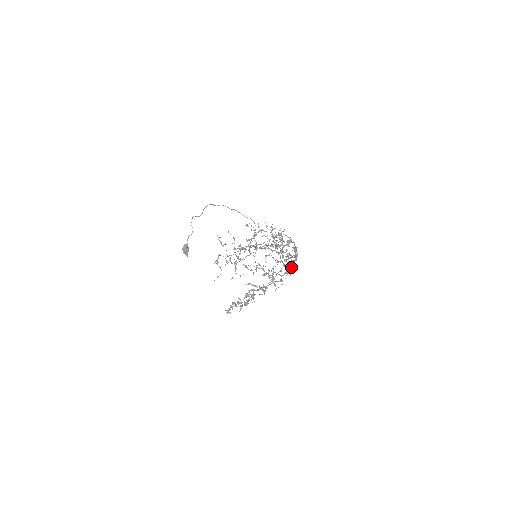
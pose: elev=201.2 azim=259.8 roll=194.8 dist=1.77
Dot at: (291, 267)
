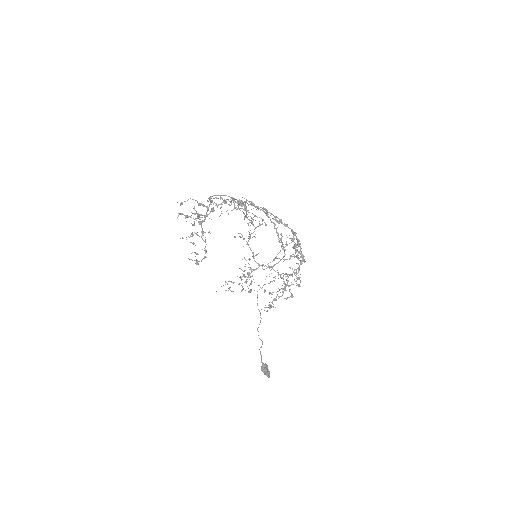
Dot at: (295, 245)
